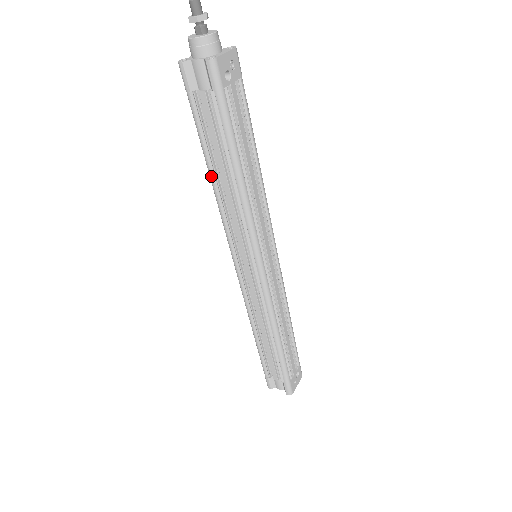
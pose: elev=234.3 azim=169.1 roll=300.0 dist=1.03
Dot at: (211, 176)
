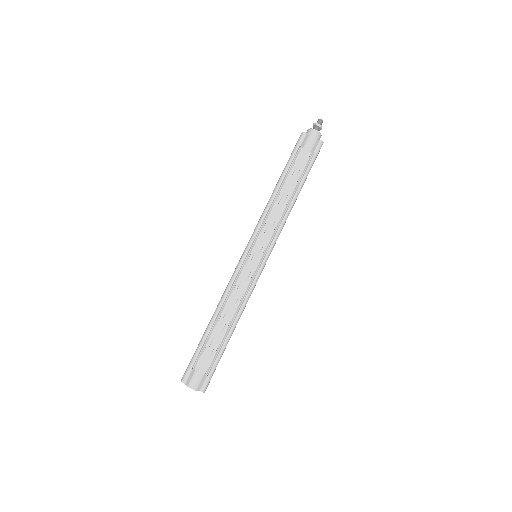
Dot at: (278, 189)
